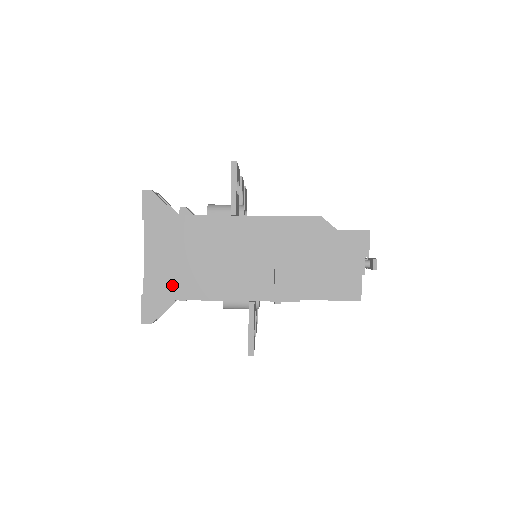
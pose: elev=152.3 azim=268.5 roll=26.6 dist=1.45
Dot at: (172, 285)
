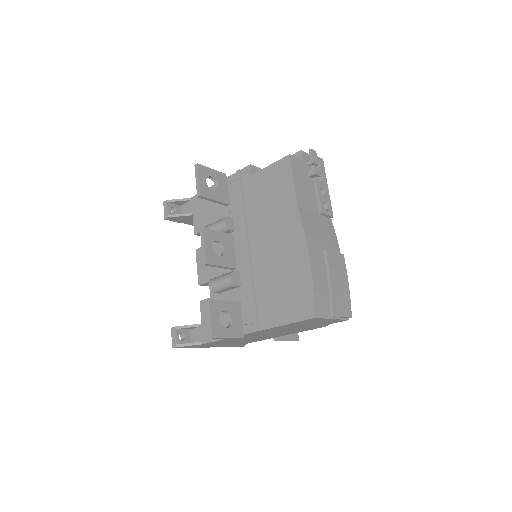
Dot at: occluded
